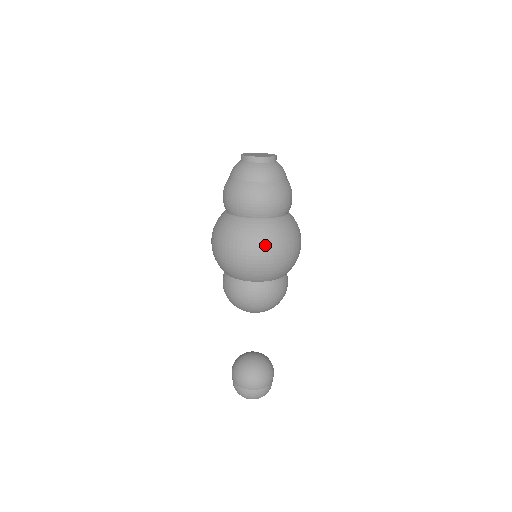
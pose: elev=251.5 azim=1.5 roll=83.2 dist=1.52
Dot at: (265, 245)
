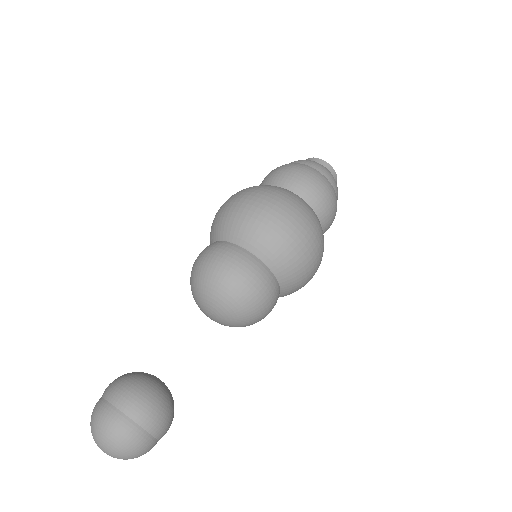
Dot at: (259, 192)
